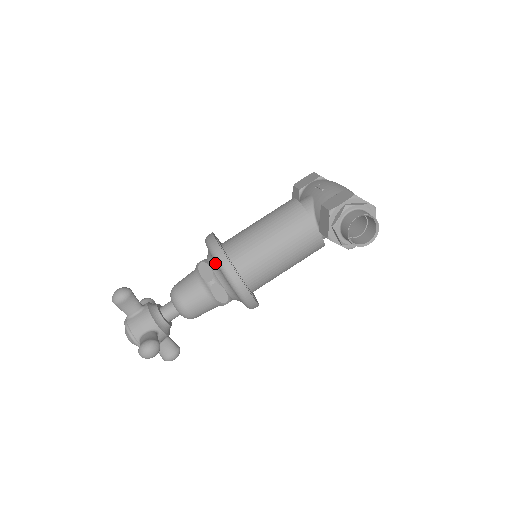
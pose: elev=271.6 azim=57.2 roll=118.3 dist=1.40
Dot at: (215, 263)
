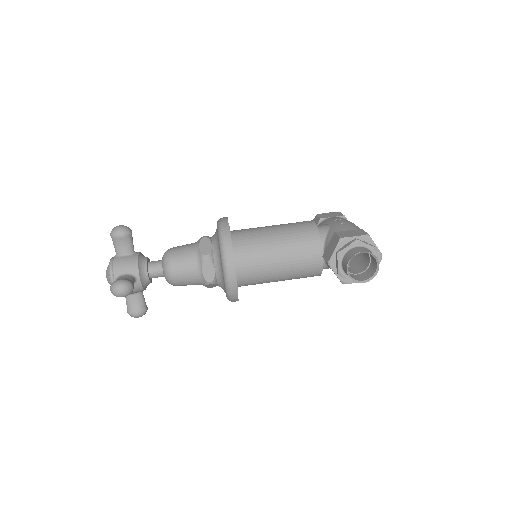
Dot at: (218, 241)
